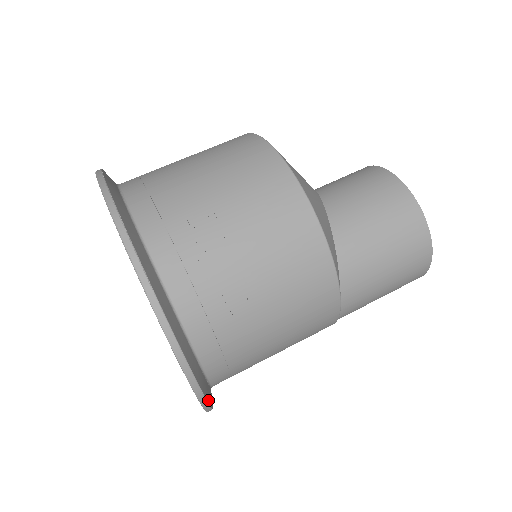
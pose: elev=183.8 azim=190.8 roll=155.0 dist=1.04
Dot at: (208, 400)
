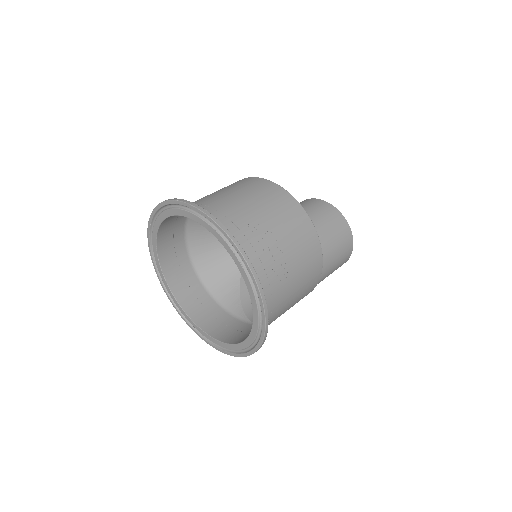
Dot at: (263, 341)
